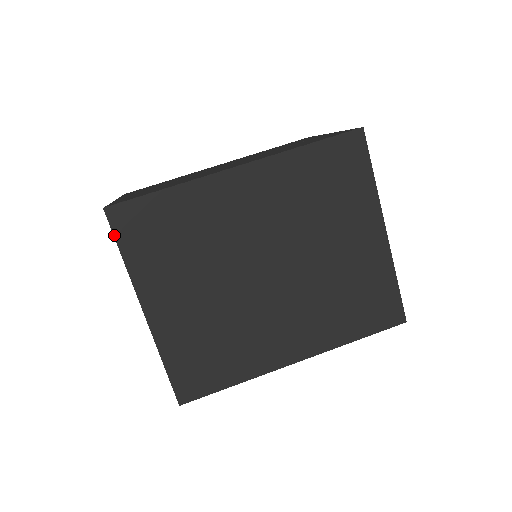
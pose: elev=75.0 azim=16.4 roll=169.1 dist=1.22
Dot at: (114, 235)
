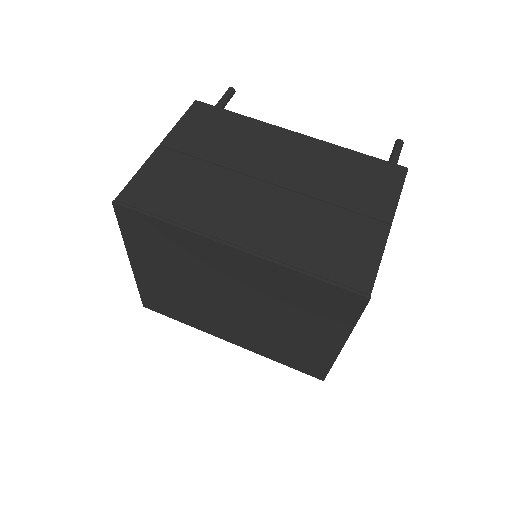
Dot at: (117, 219)
